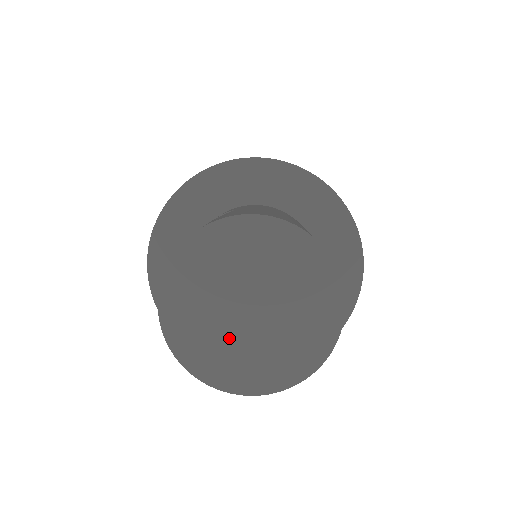
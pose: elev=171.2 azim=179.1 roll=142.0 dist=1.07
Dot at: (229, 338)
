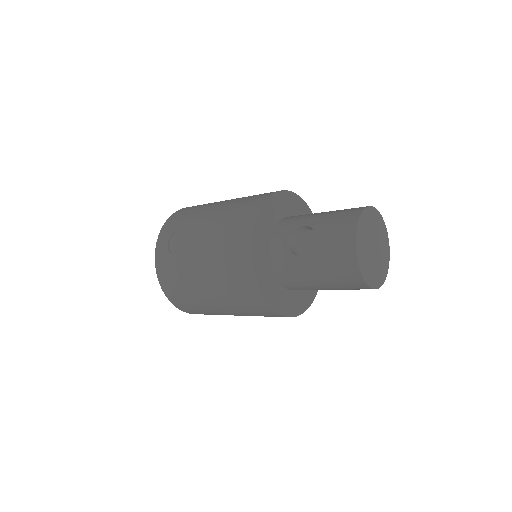
Dot at: (375, 265)
